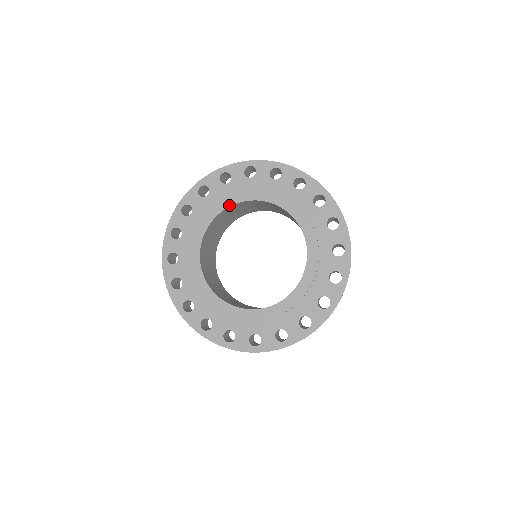
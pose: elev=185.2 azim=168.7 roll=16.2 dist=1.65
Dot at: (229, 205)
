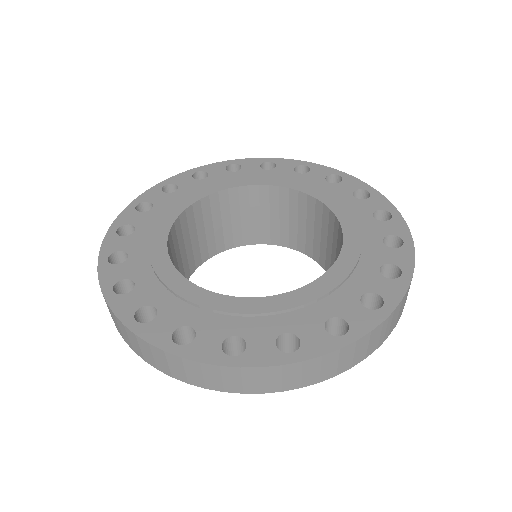
Dot at: (209, 193)
